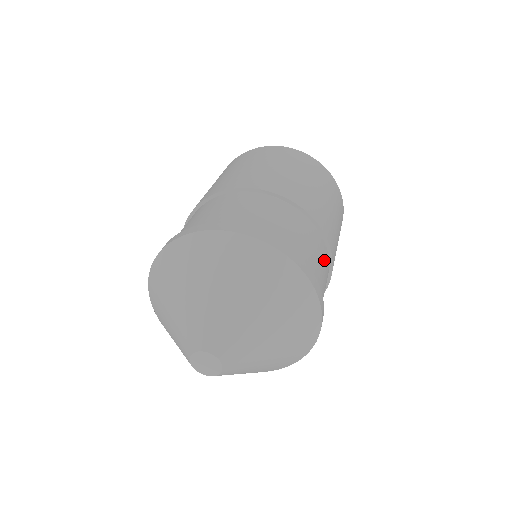
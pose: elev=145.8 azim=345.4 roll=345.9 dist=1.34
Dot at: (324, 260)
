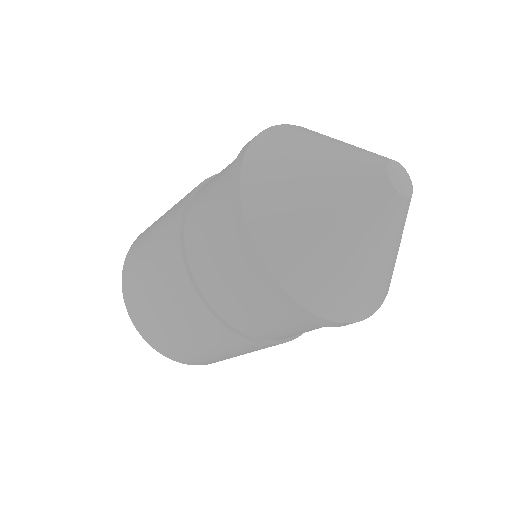
Dot at: occluded
